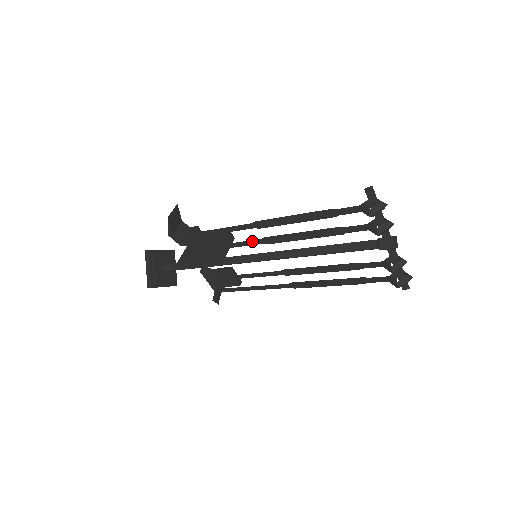
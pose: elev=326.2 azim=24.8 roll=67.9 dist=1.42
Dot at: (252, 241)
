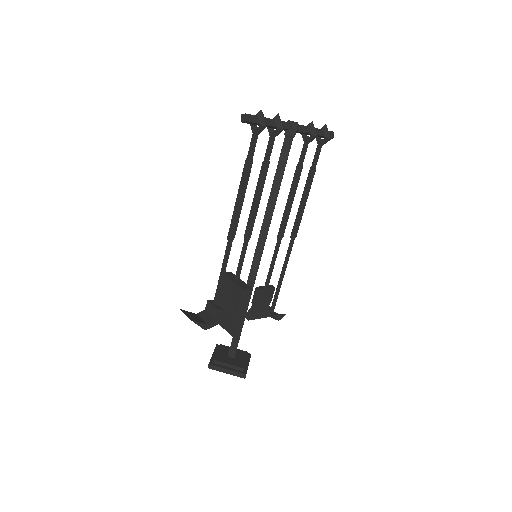
Dot at: (242, 252)
